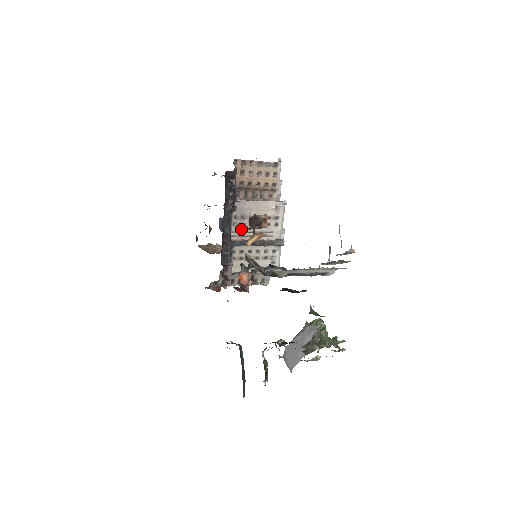
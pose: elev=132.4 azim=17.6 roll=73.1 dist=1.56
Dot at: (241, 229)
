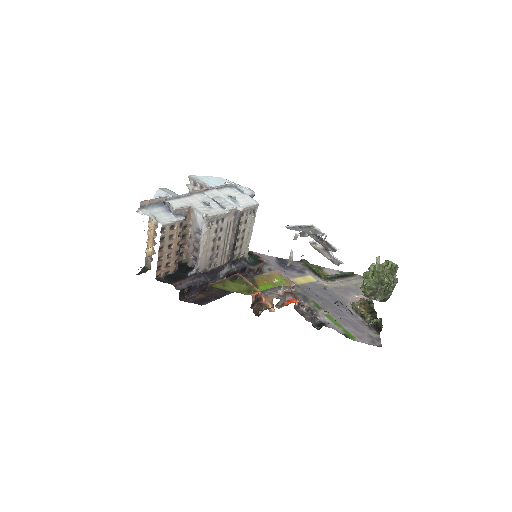
Dot at: (220, 257)
